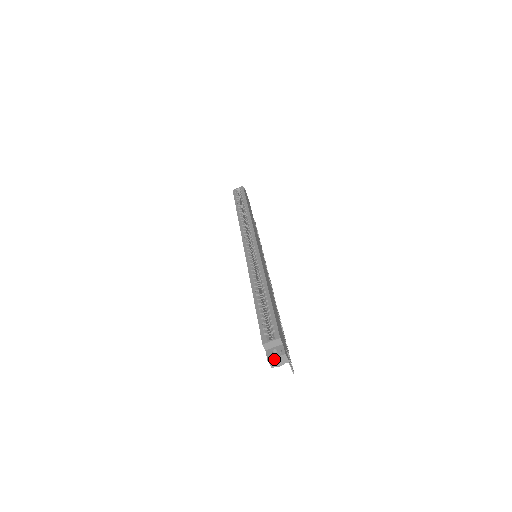
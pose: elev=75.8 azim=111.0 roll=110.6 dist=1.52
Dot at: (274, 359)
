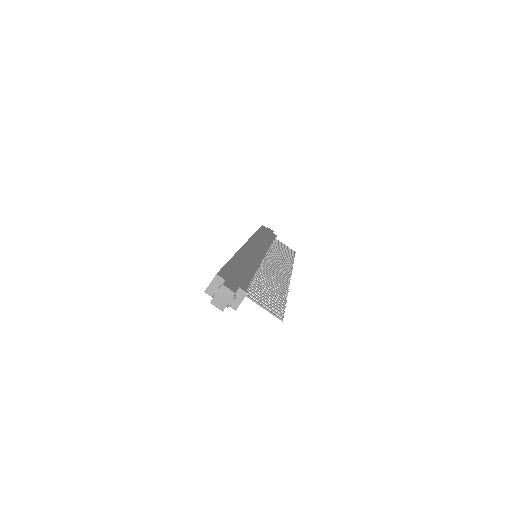
Dot at: (216, 298)
